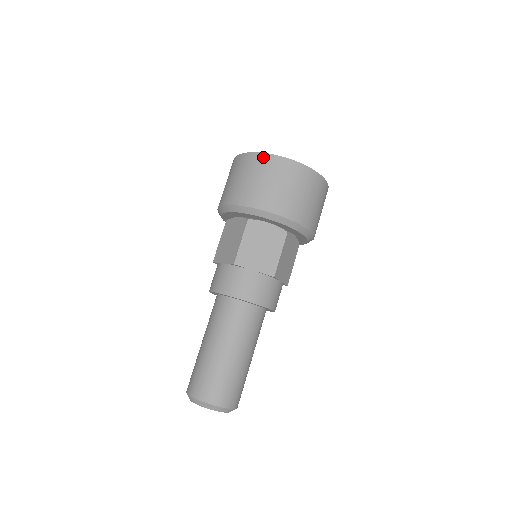
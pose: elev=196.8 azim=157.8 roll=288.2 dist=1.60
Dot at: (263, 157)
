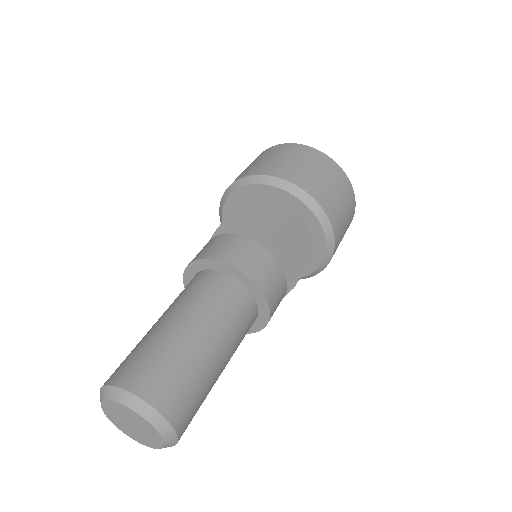
Dot at: (273, 147)
